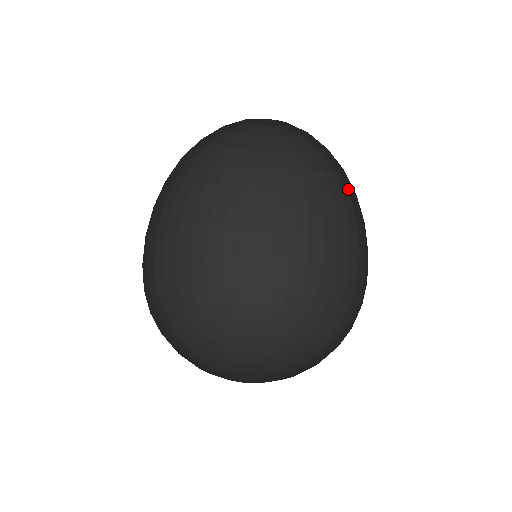
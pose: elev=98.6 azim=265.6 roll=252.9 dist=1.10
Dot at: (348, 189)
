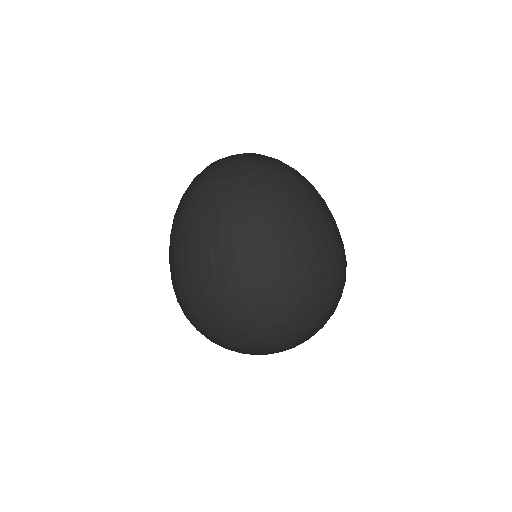
Dot at: (306, 191)
